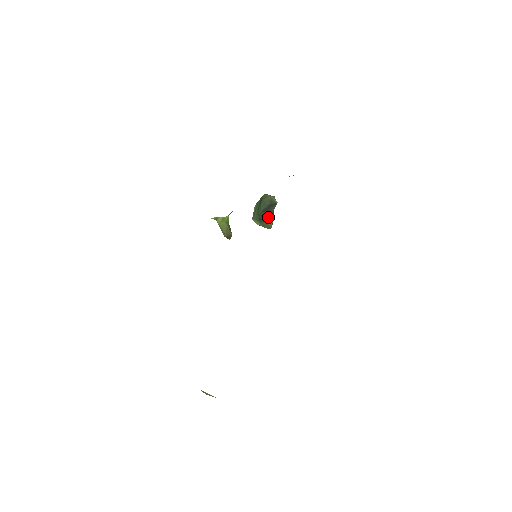
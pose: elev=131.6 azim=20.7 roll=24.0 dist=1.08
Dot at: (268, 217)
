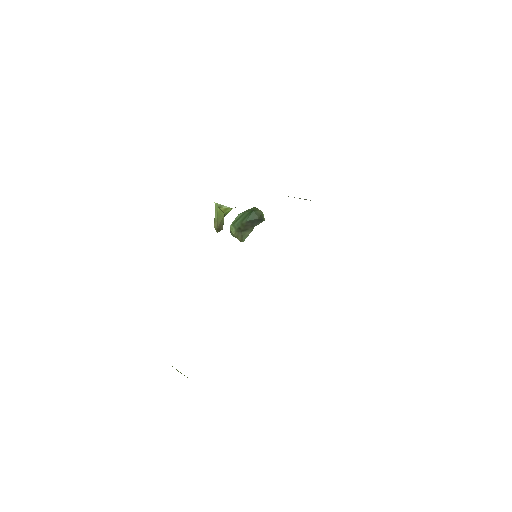
Dot at: (247, 230)
